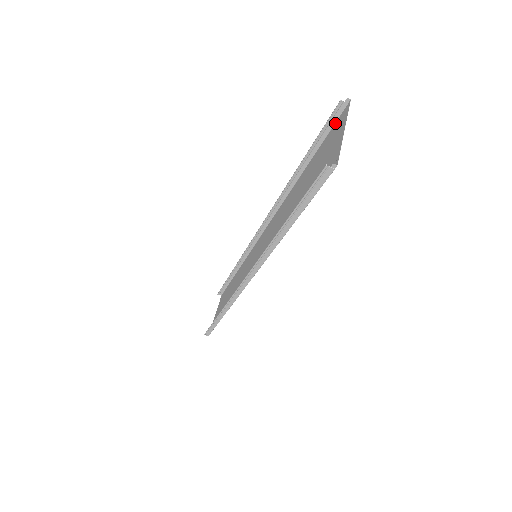
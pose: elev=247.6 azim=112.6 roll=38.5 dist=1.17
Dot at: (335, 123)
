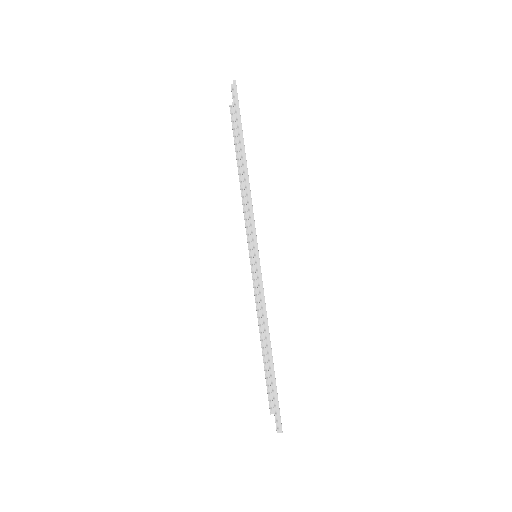
Dot at: occluded
